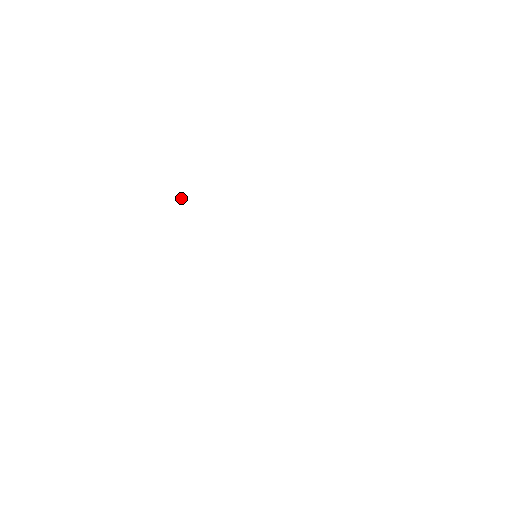
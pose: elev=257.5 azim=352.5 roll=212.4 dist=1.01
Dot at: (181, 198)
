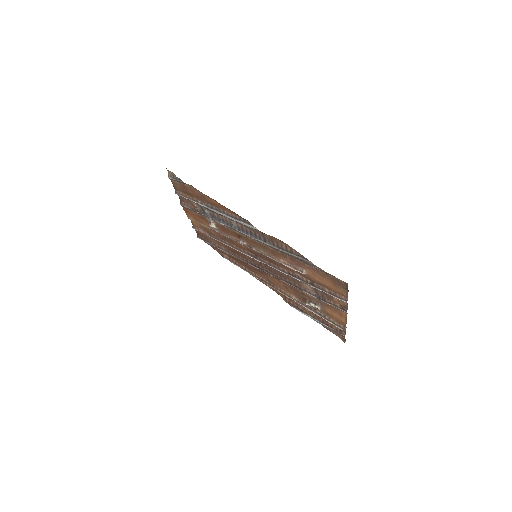
Dot at: occluded
